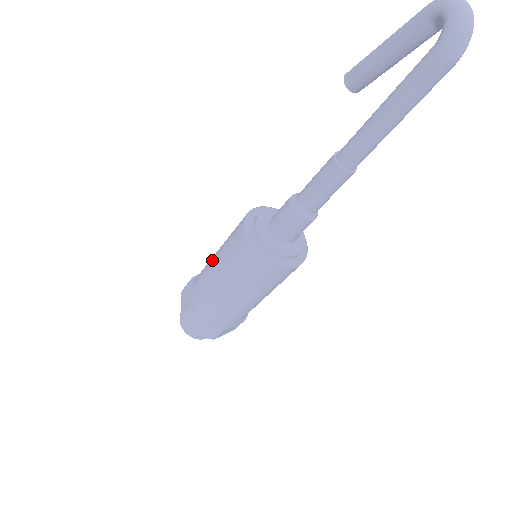
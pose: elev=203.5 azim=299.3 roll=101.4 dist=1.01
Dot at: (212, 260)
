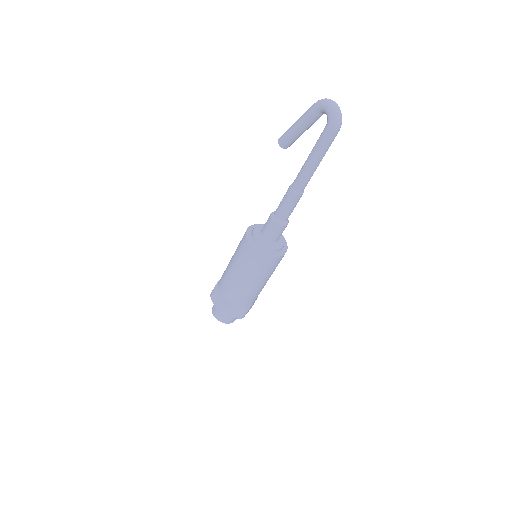
Dot at: (230, 269)
